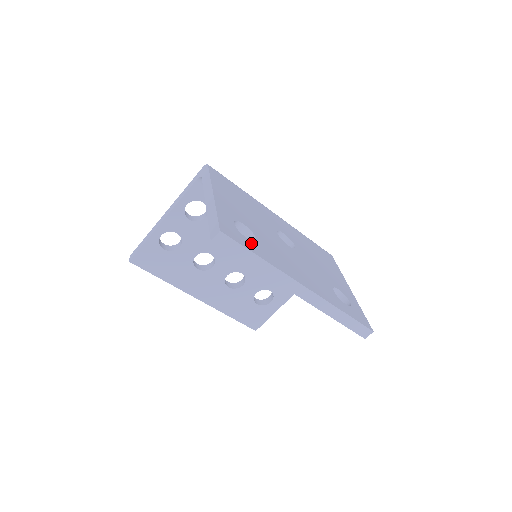
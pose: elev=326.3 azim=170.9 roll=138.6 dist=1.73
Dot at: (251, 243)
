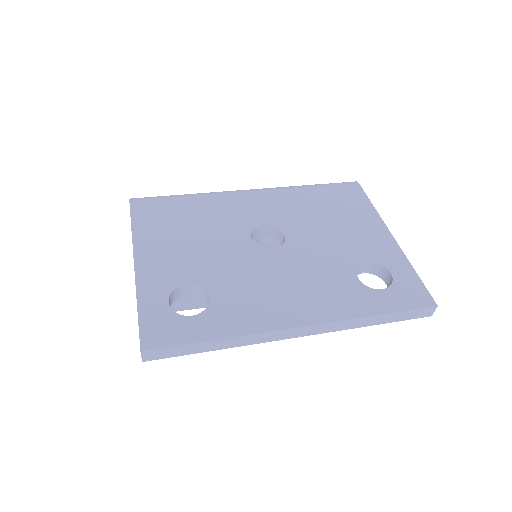
Dot at: (198, 321)
